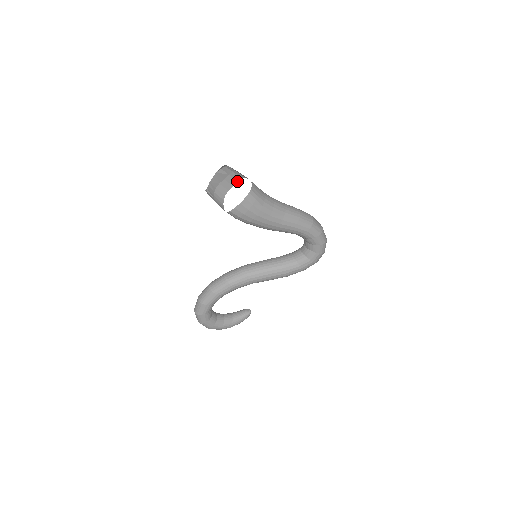
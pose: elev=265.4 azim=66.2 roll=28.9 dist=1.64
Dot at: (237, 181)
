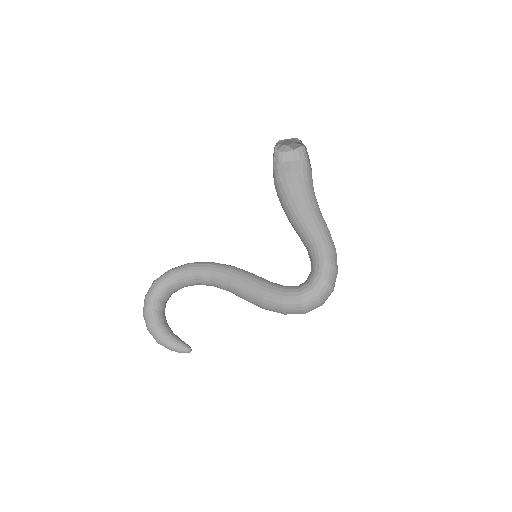
Dot at: occluded
